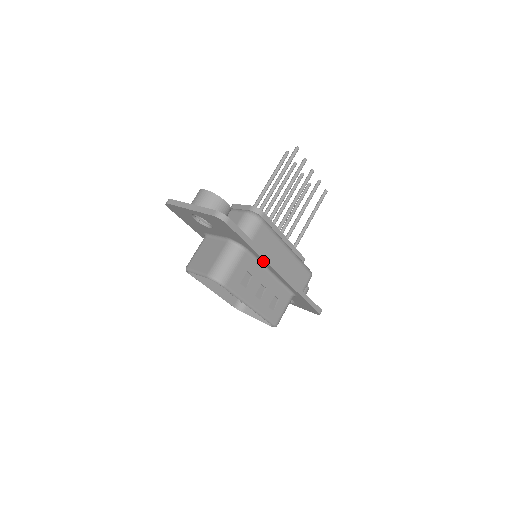
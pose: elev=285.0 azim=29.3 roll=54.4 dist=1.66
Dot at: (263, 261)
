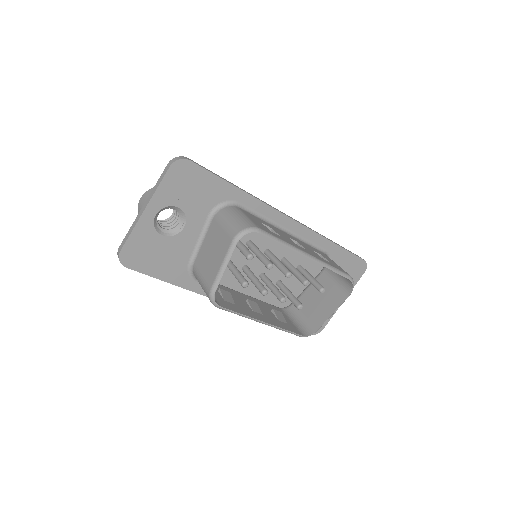
Dot at: (262, 208)
